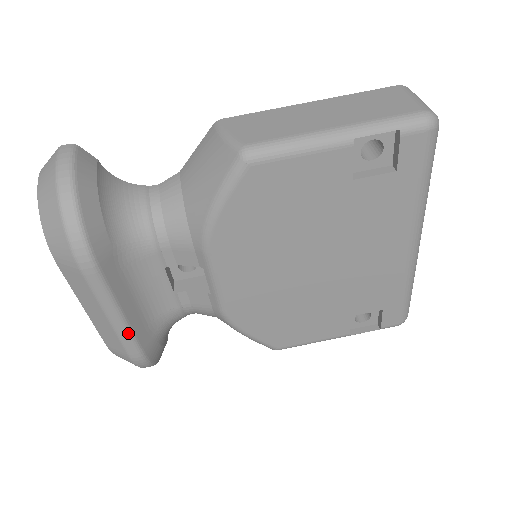
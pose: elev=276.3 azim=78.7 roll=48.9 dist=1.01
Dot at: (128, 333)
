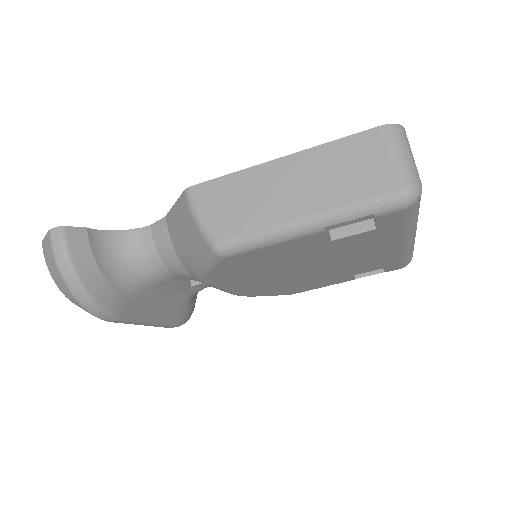
Dot at: (161, 325)
